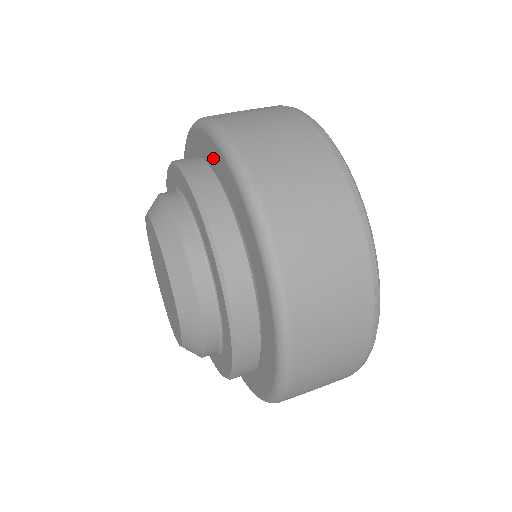
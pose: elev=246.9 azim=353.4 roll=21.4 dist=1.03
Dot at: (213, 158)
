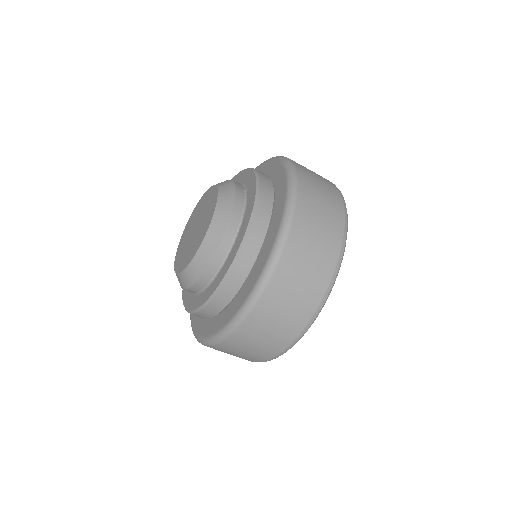
Dot at: (272, 231)
